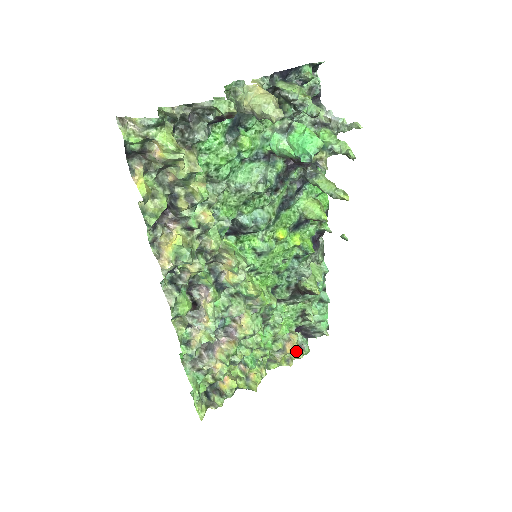
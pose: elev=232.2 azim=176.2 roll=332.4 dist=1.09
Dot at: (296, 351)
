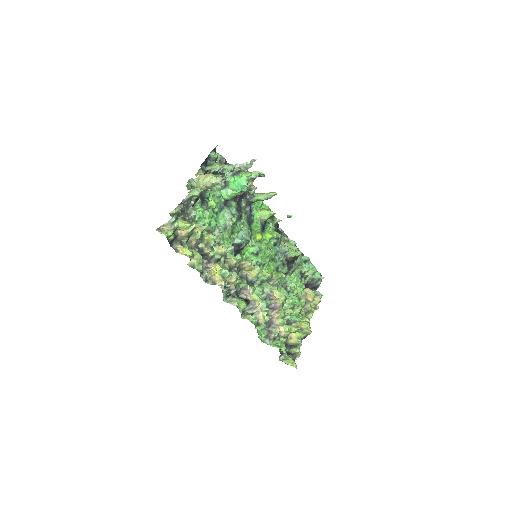
Dot at: (315, 299)
